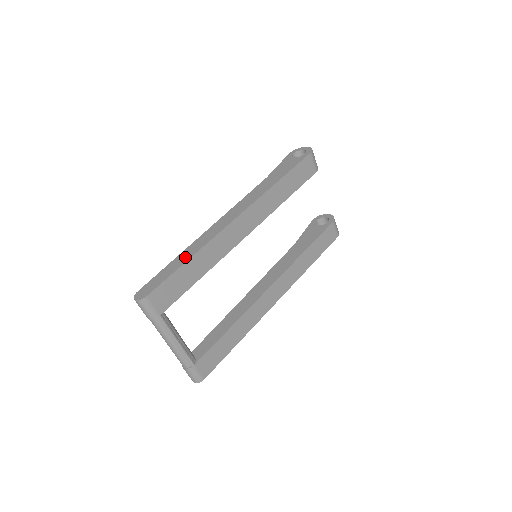
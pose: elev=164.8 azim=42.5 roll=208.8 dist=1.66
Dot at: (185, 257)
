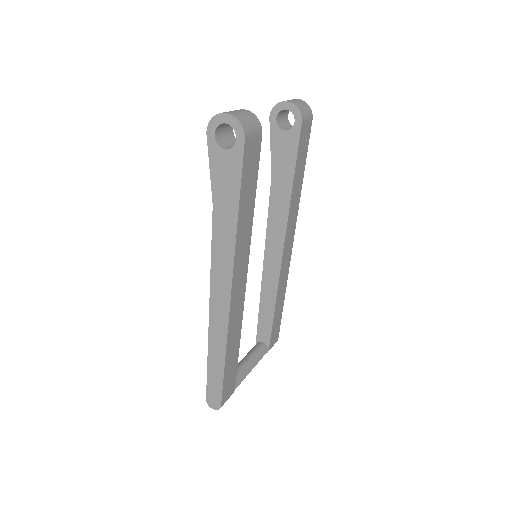
Dot at: (218, 359)
